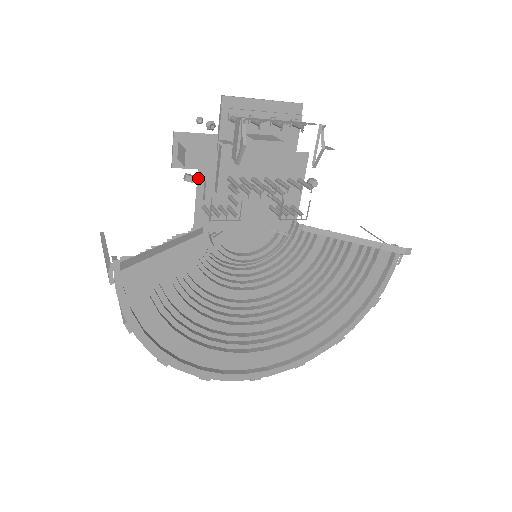
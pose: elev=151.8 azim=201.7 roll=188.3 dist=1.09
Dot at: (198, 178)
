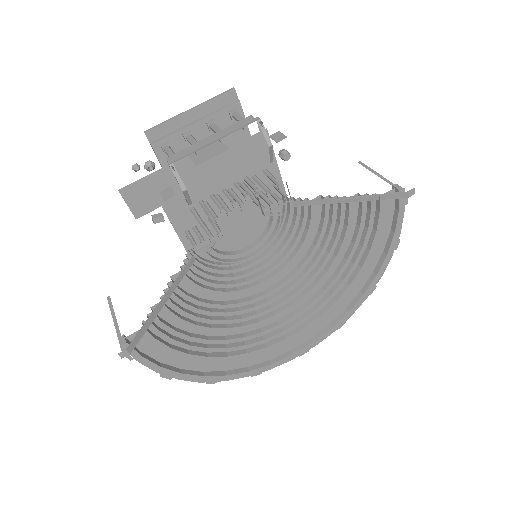
Dot at: (166, 213)
